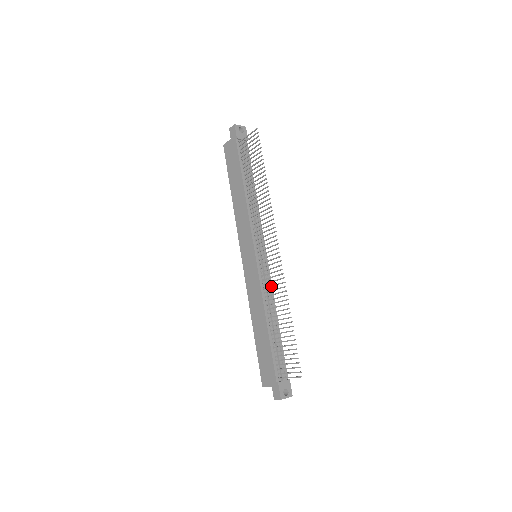
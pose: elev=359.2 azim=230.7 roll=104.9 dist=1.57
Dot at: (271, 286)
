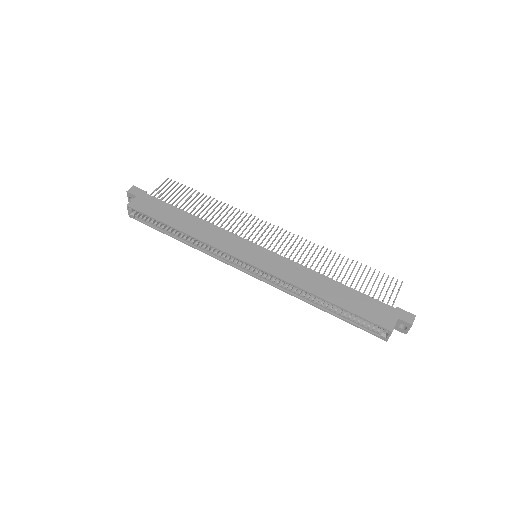
Dot at: occluded
